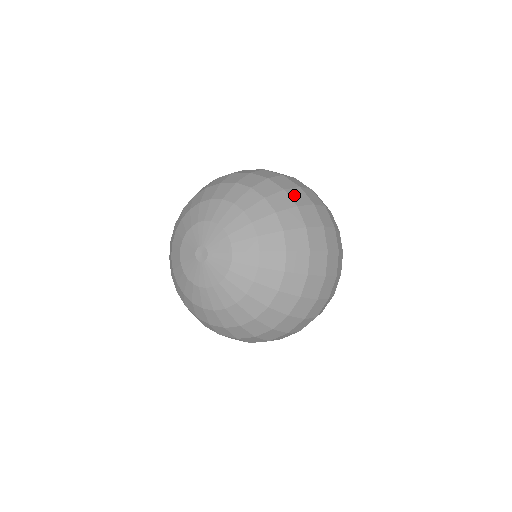
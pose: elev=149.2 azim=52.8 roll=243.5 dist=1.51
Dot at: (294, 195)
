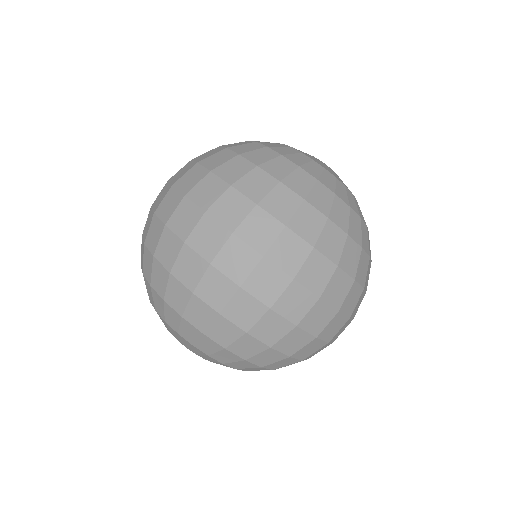
Dot at: (236, 314)
